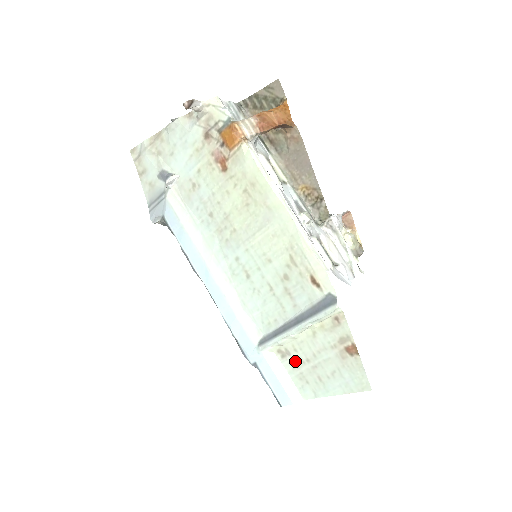
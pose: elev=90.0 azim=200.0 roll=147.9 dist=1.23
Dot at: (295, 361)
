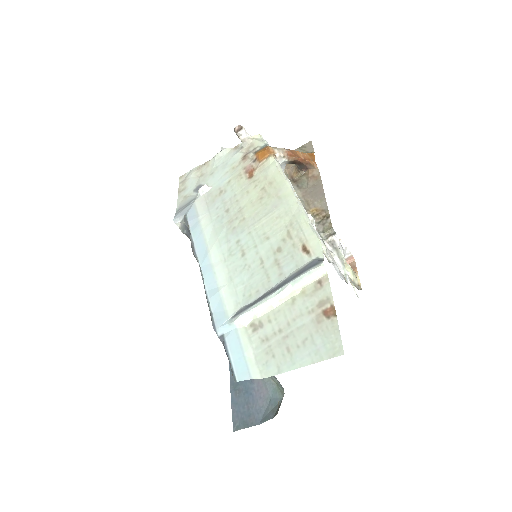
Dot at: (266, 333)
